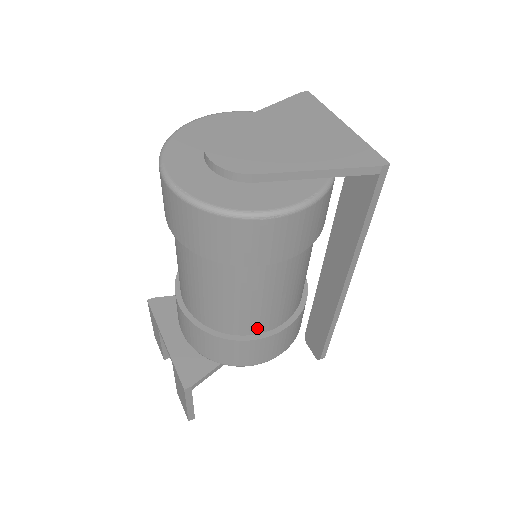
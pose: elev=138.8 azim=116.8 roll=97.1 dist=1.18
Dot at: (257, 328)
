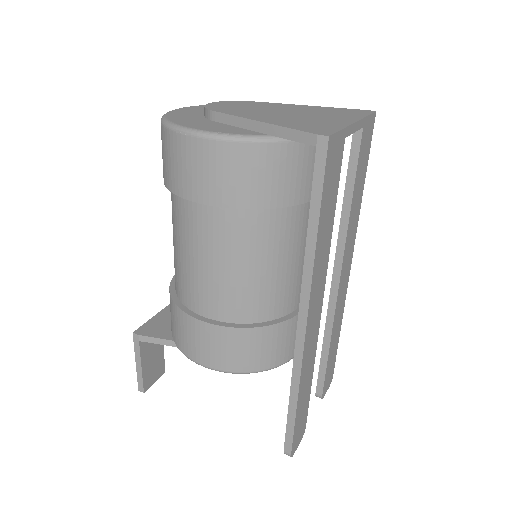
Dot at: (193, 302)
